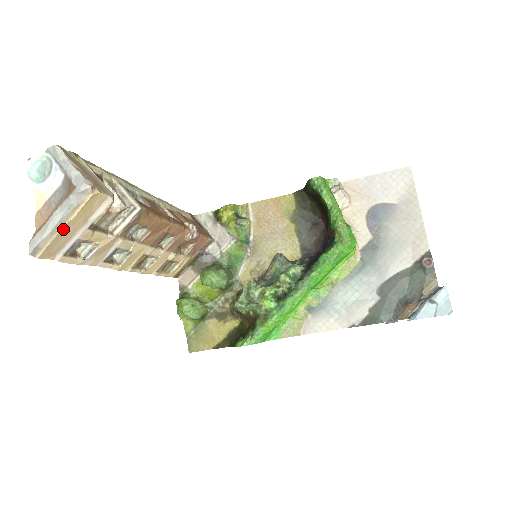
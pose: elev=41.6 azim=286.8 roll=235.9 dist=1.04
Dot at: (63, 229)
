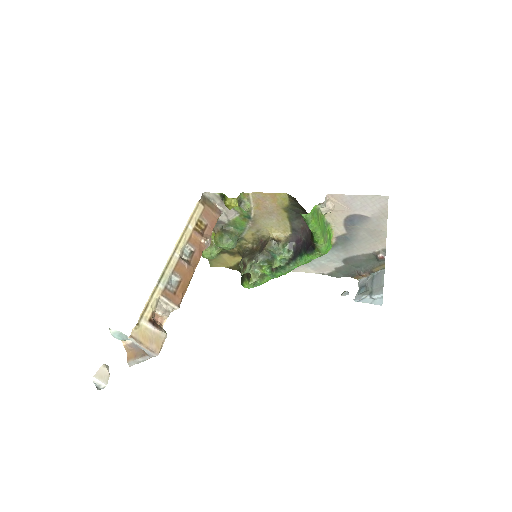
Dot at: occluded
